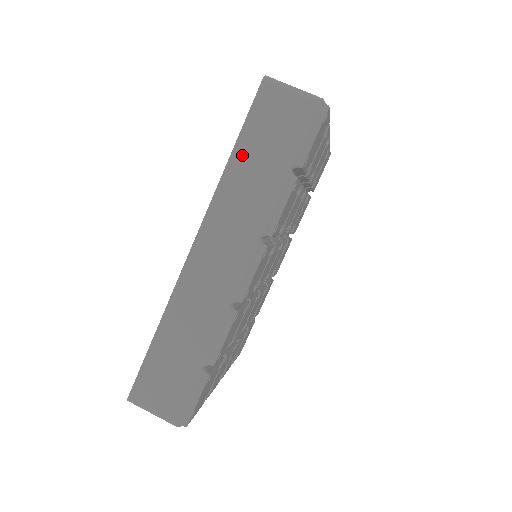
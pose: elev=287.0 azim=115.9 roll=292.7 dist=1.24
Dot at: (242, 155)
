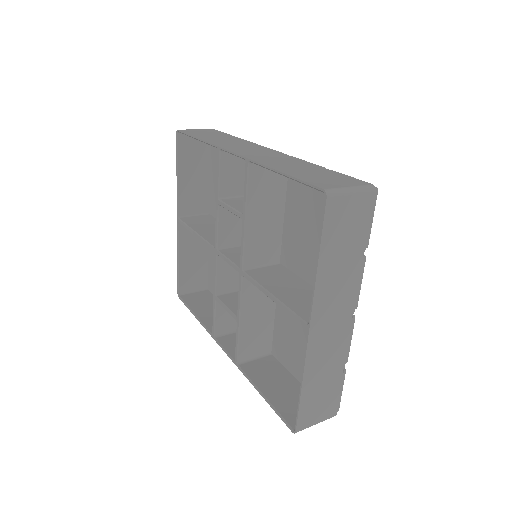
Dot at: (204, 137)
